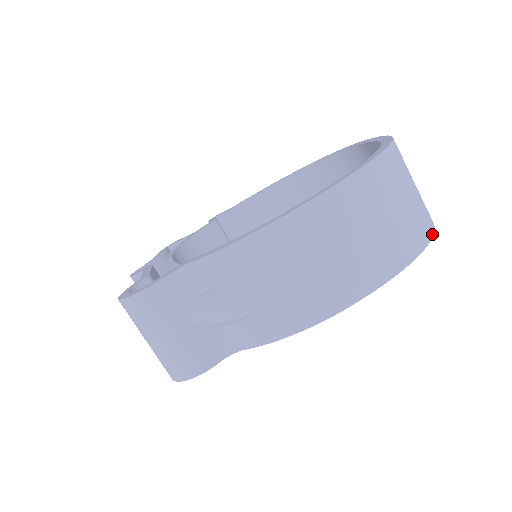
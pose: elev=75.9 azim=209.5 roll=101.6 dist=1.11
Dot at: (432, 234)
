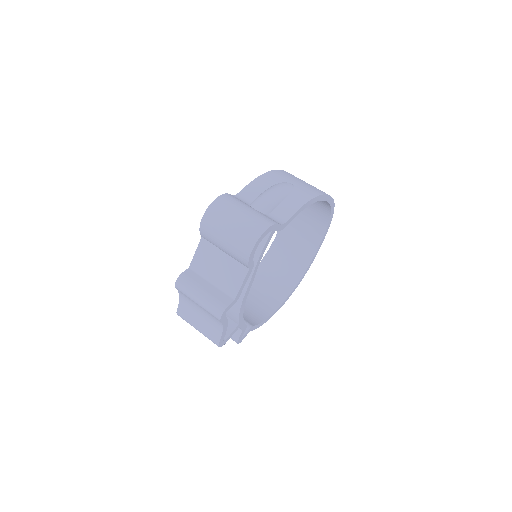
Dot at: (333, 211)
